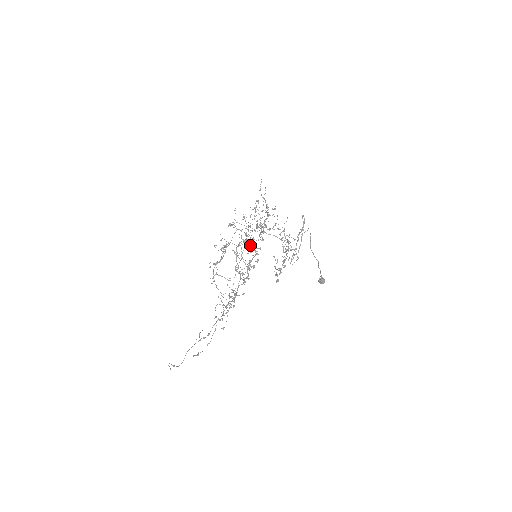
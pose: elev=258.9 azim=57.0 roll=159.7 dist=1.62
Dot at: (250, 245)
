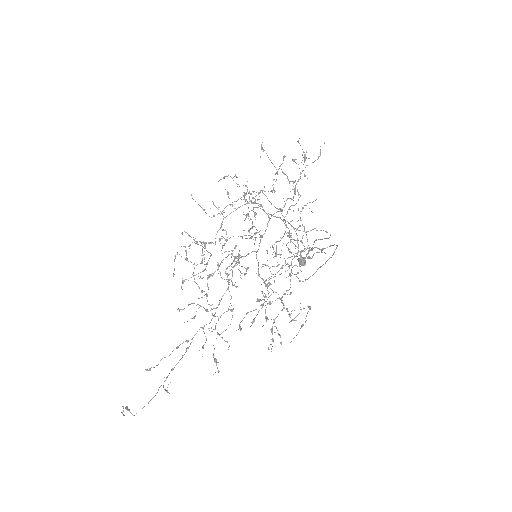
Dot at: occluded
